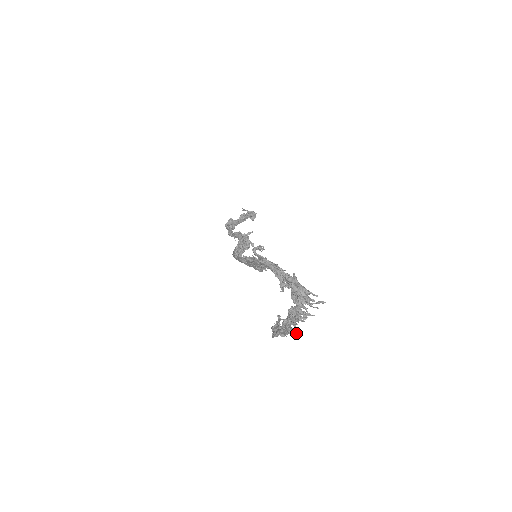
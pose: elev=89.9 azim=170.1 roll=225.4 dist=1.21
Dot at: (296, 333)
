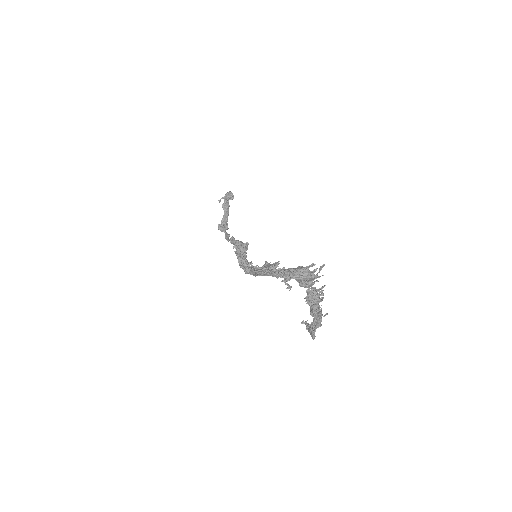
Dot at: (326, 314)
